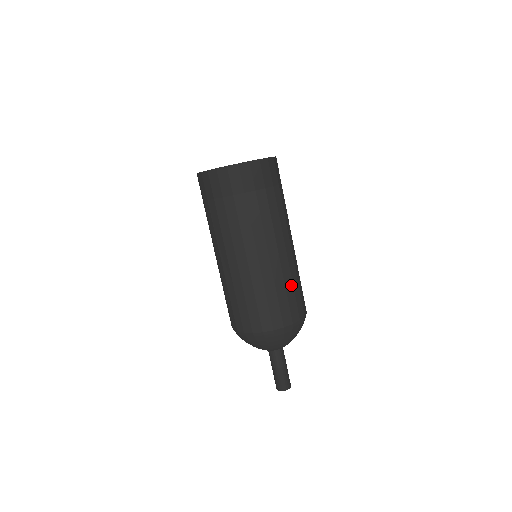
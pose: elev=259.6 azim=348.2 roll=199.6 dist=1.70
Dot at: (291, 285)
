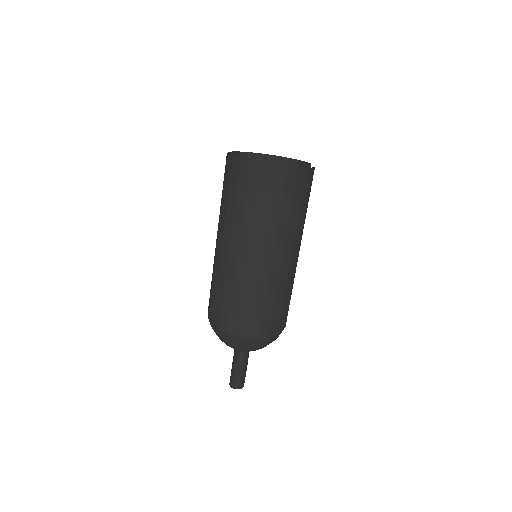
Dot at: (262, 302)
